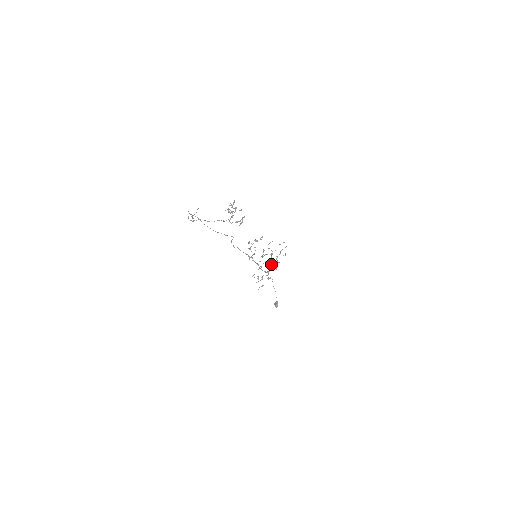
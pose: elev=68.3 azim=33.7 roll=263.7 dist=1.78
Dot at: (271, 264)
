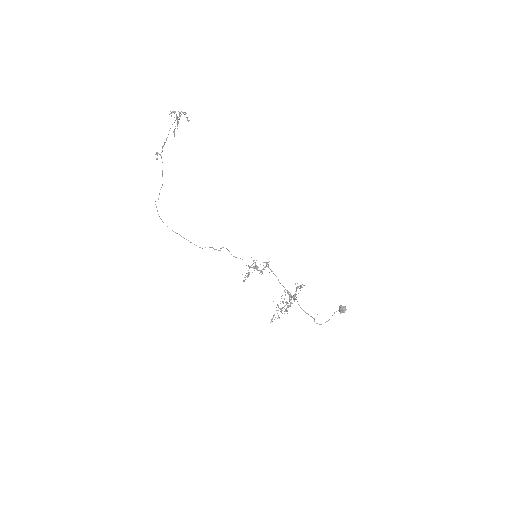
Dot at: occluded
